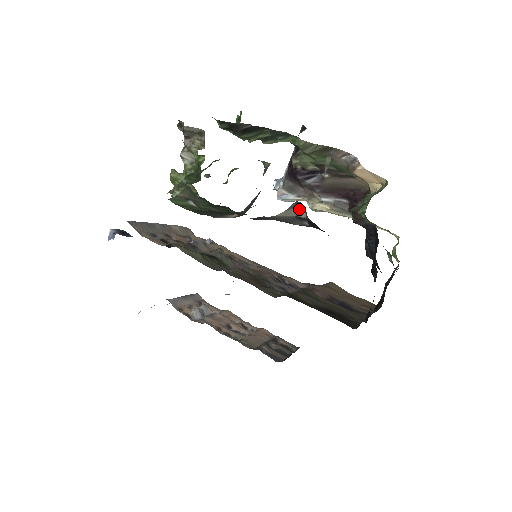
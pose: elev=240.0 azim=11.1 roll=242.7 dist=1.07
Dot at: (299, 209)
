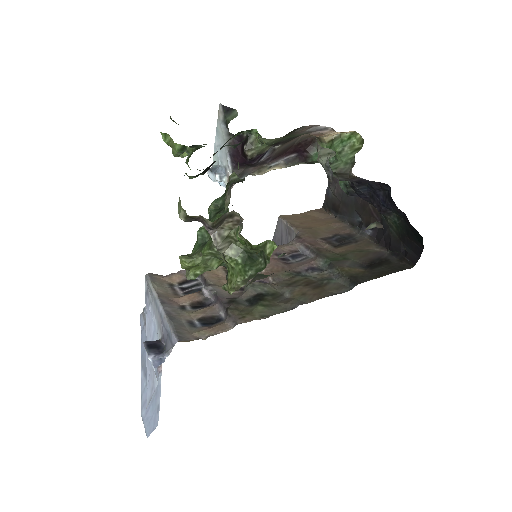
Dot at: (370, 225)
